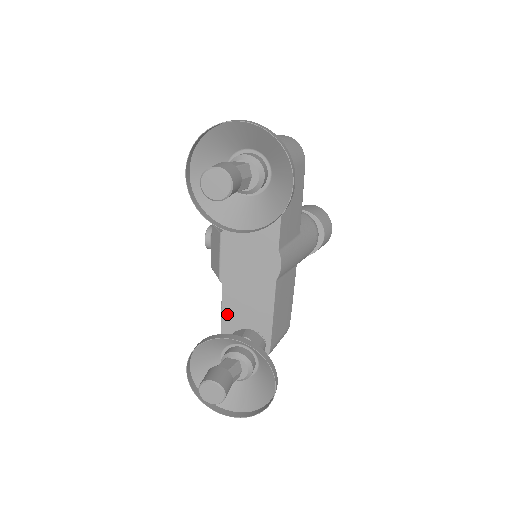
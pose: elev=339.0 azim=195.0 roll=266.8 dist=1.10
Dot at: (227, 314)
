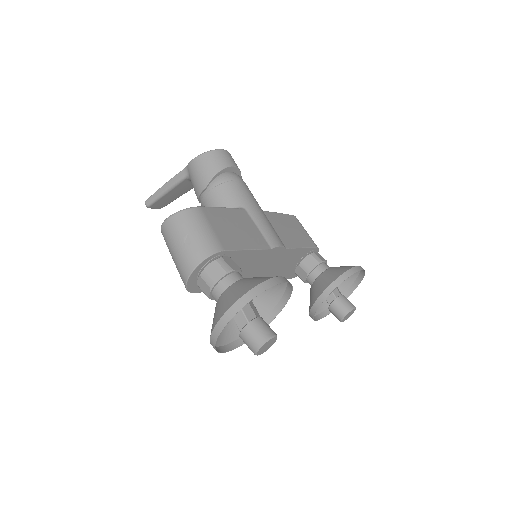
Dot at: occluded
